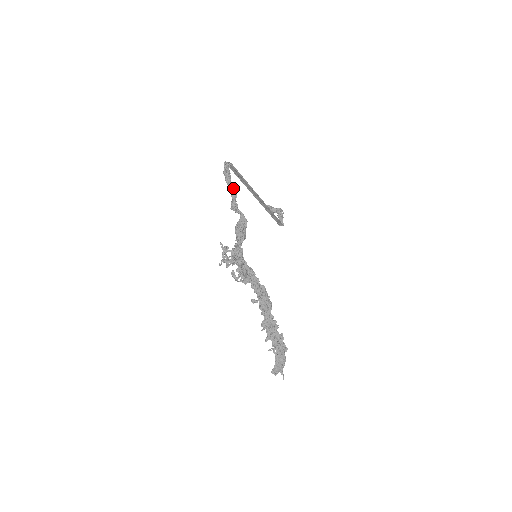
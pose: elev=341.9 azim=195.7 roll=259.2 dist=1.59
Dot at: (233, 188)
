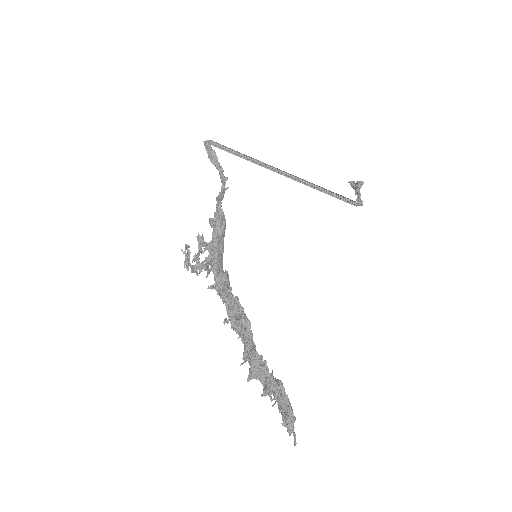
Dot at: (220, 171)
